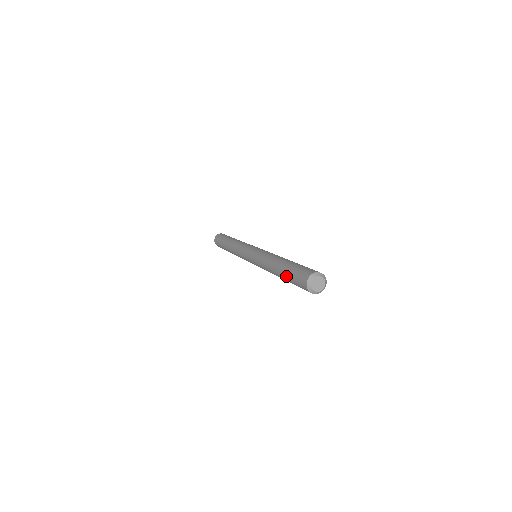
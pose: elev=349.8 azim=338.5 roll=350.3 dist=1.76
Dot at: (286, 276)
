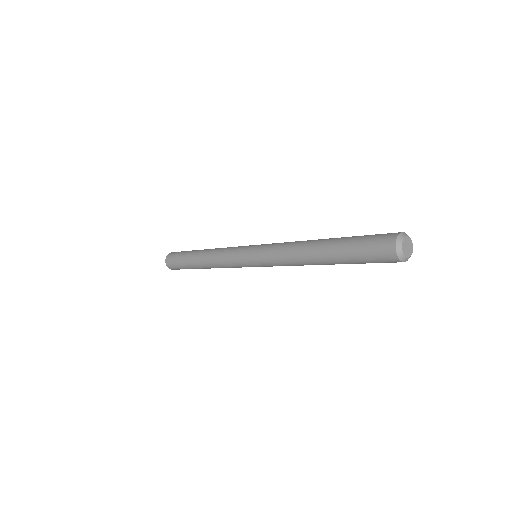
Dot at: (343, 250)
